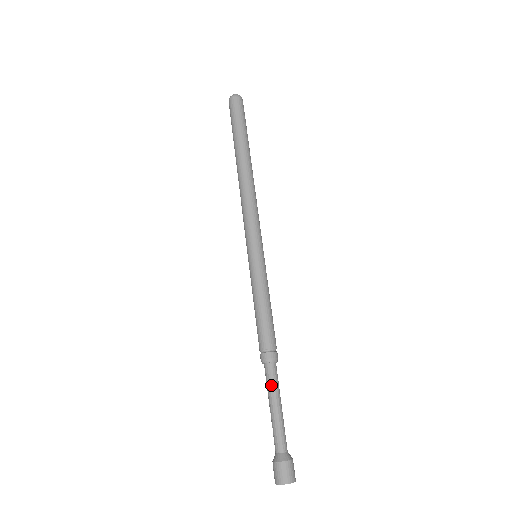
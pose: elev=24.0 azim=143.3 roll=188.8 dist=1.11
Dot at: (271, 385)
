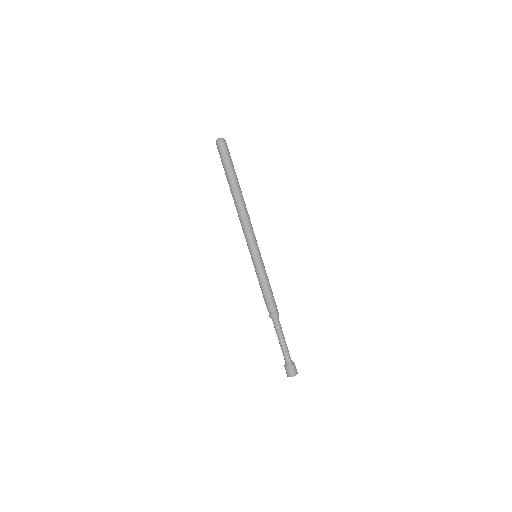
Dot at: (276, 330)
